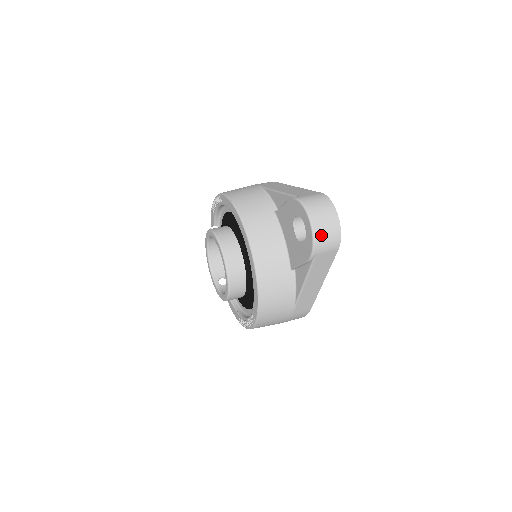
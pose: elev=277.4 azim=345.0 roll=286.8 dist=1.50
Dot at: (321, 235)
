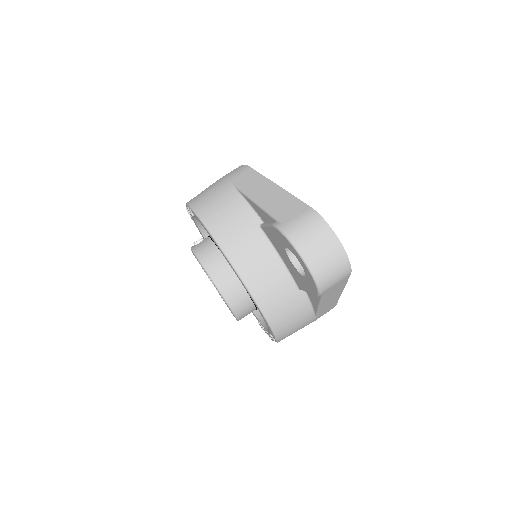
Dot at: (324, 274)
